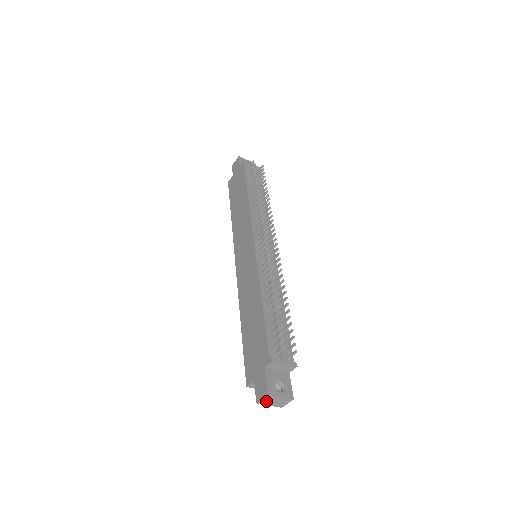
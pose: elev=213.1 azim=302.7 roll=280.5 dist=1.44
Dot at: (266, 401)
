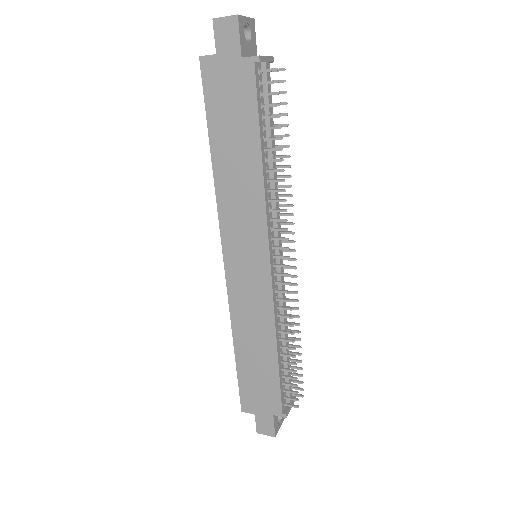
Dot at: occluded
